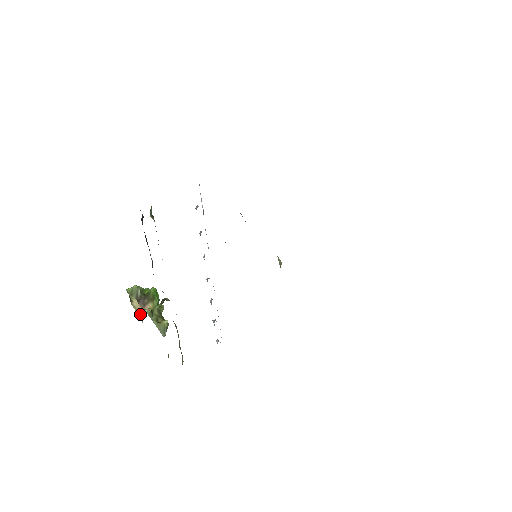
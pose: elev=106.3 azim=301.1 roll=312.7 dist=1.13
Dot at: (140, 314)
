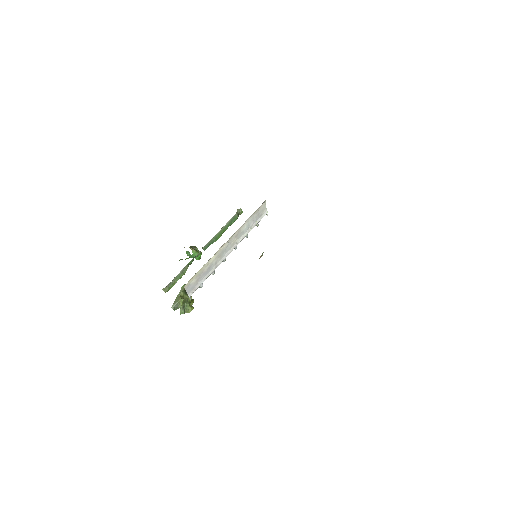
Dot at: occluded
